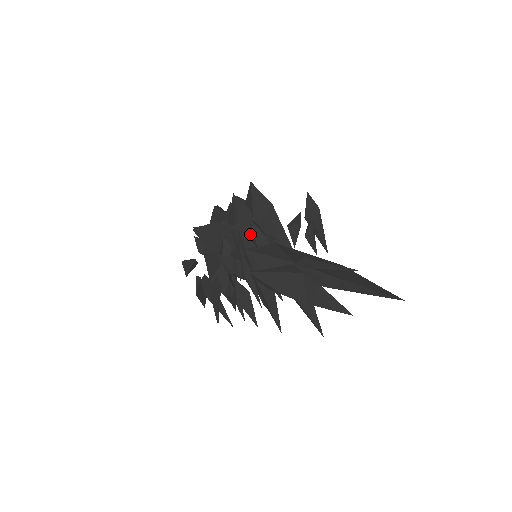
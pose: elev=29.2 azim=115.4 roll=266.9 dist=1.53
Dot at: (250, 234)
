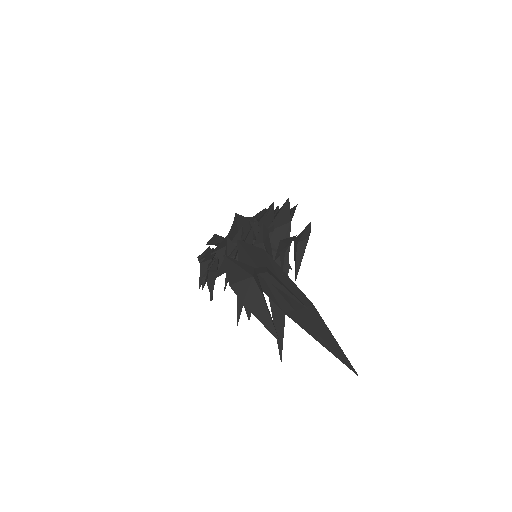
Dot at: occluded
